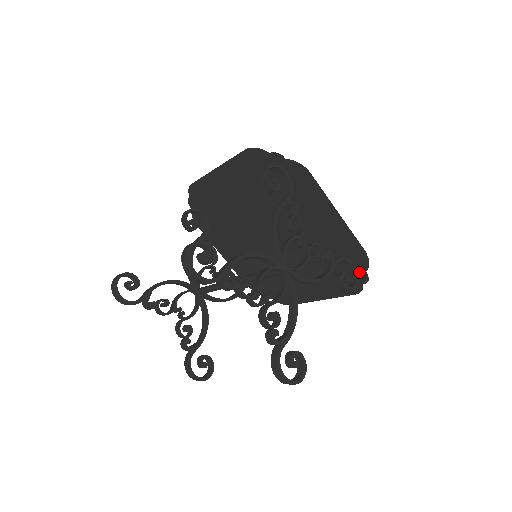
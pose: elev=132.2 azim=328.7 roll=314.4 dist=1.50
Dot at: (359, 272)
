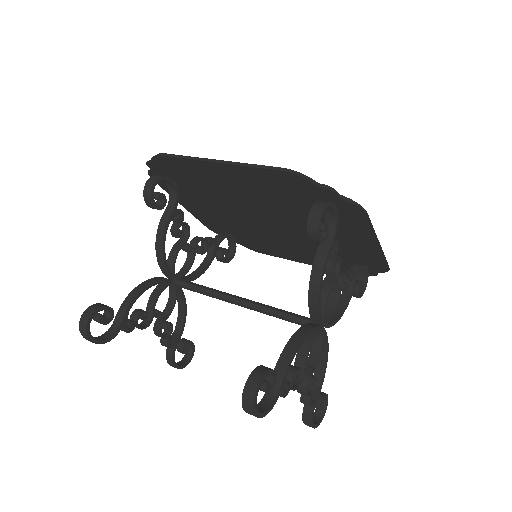
Dot at: (369, 270)
